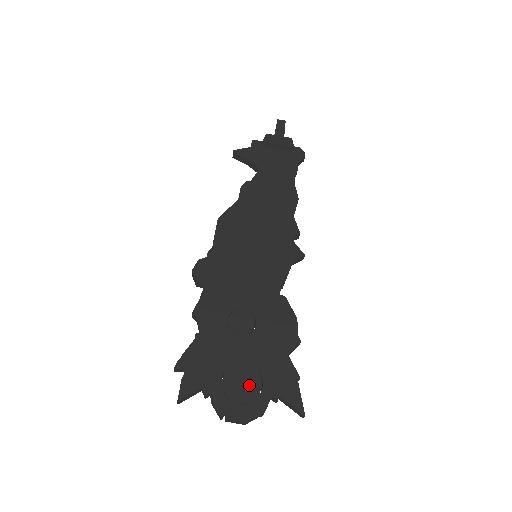
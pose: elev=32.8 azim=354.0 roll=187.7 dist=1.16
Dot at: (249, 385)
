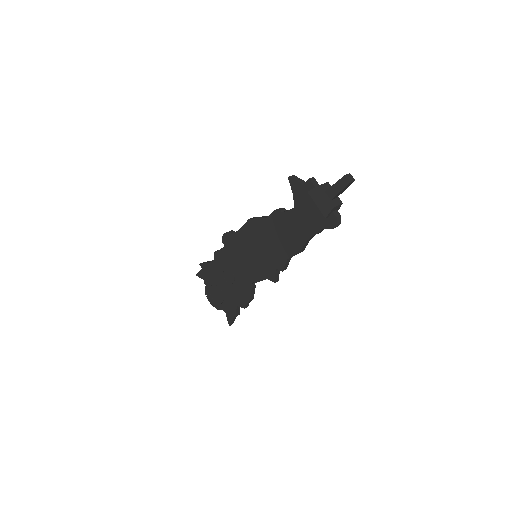
Dot at: (218, 298)
